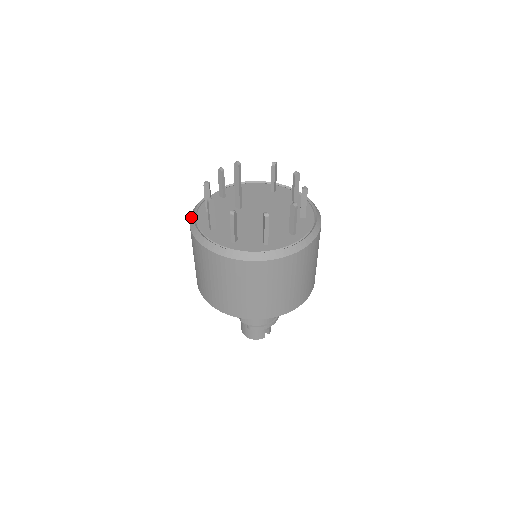
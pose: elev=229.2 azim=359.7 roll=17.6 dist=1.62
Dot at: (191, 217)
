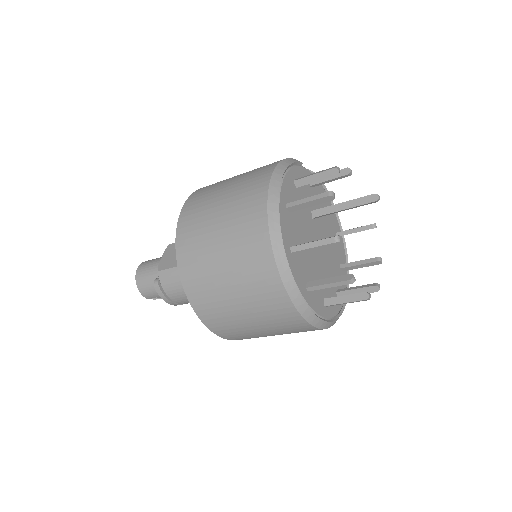
Dot at: (281, 166)
